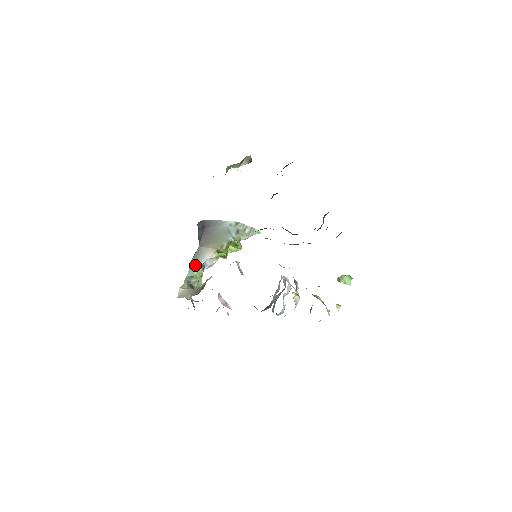
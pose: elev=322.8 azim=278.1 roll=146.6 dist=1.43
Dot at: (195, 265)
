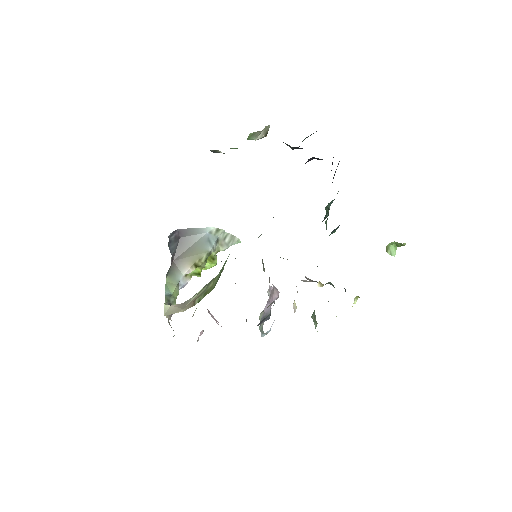
Dot at: (171, 282)
